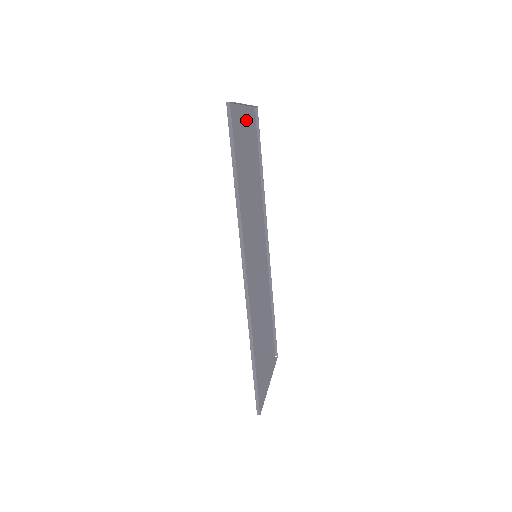
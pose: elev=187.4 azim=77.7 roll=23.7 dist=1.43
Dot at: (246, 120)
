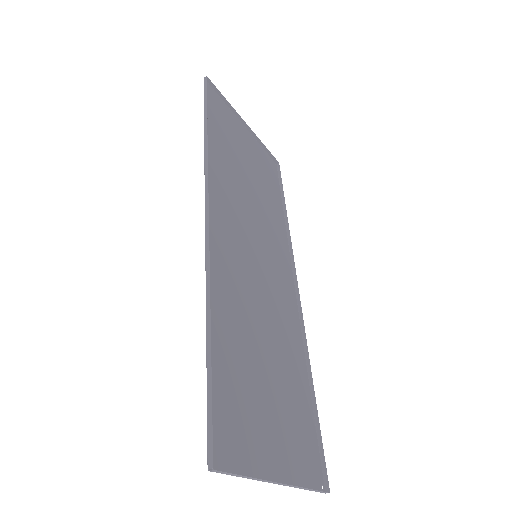
Dot at: (251, 143)
